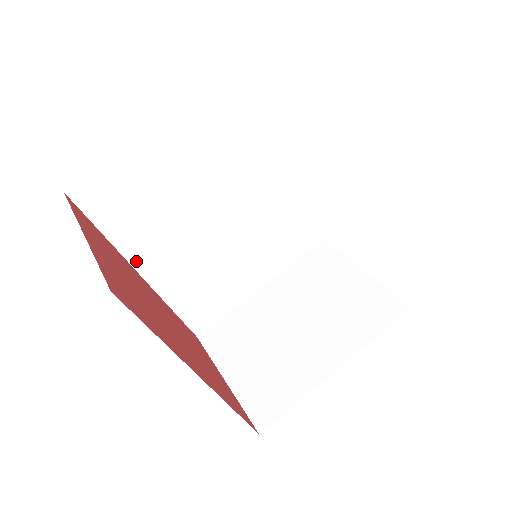
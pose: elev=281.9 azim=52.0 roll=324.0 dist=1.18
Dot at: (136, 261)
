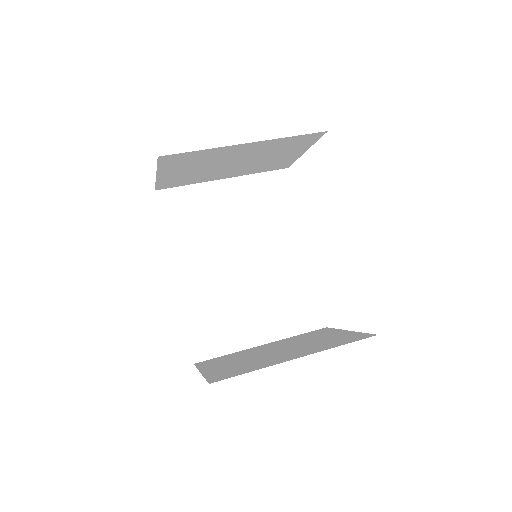
Dot at: (175, 260)
